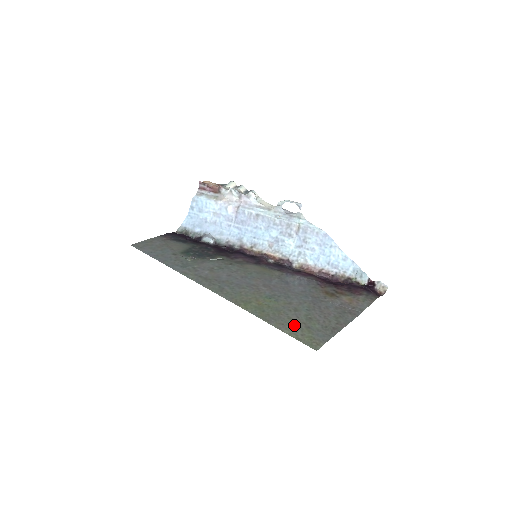
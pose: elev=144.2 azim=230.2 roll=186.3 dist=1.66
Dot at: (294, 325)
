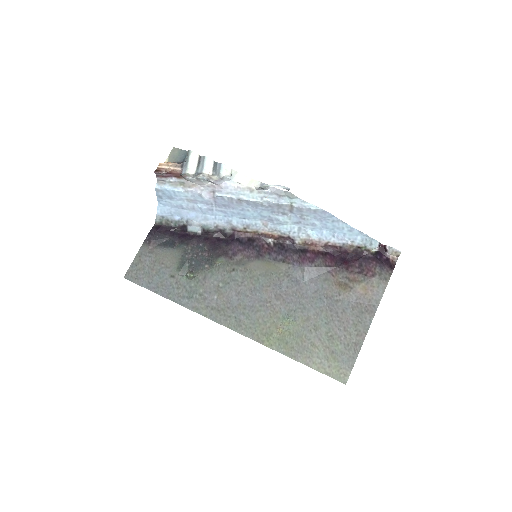
Dot at: (319, 355)
